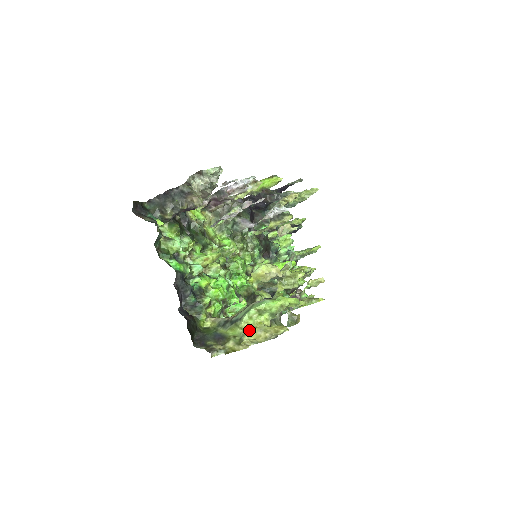
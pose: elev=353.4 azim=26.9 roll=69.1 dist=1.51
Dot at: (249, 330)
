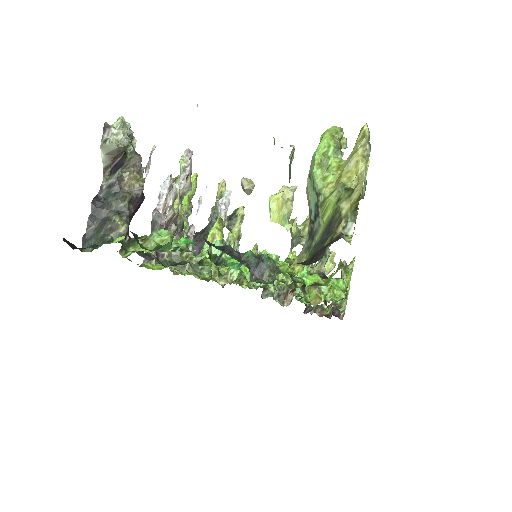
Dot at: (340, 179)
